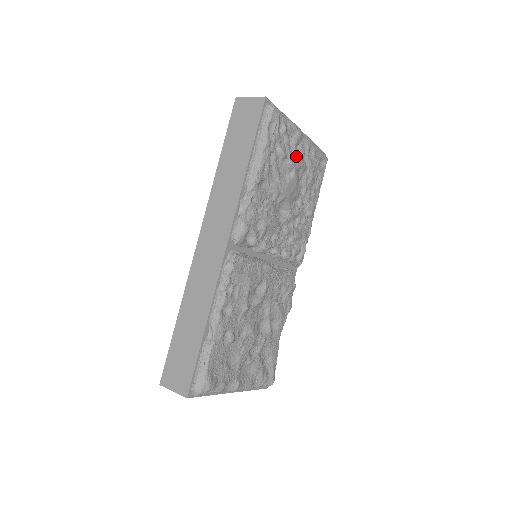
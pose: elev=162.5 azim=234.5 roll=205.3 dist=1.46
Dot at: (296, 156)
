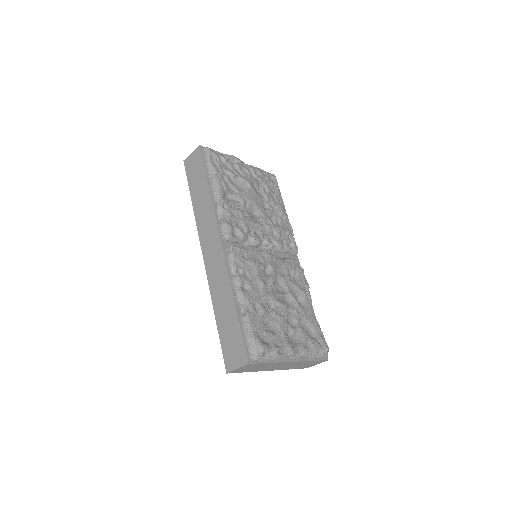
Dot at: (244, 174)
